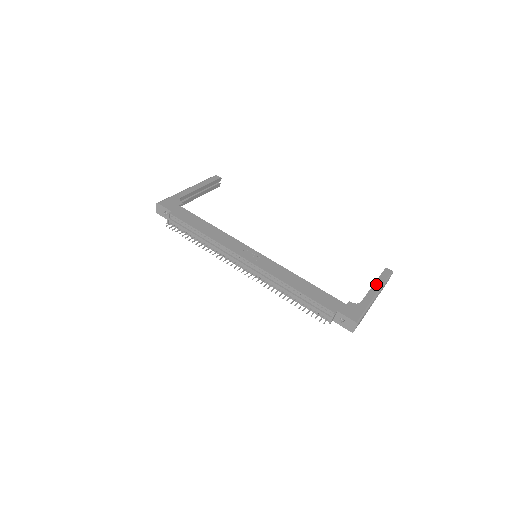
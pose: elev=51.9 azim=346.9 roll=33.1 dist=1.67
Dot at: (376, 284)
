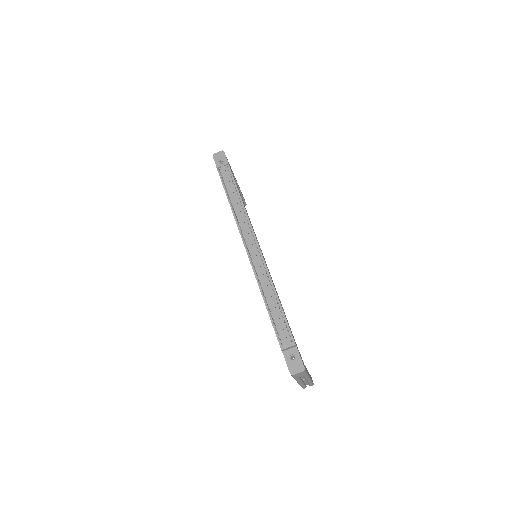
Dot at: occluded
